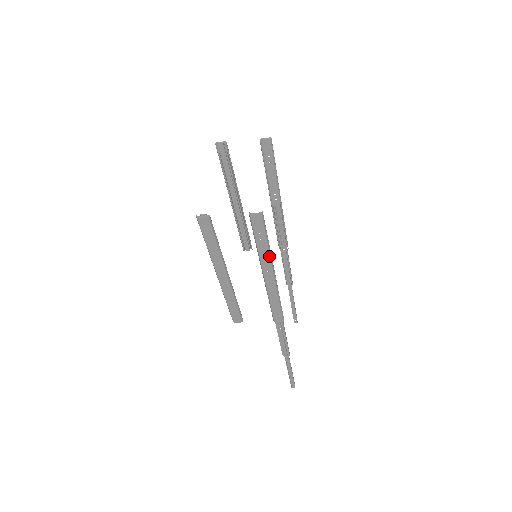
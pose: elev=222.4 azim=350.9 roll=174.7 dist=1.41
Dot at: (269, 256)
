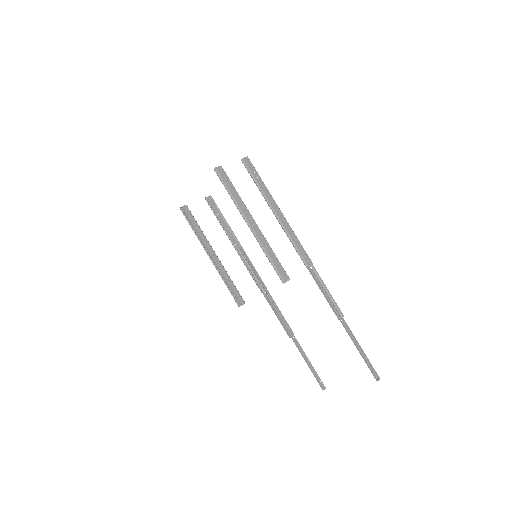
Dot at: (268, 192)
